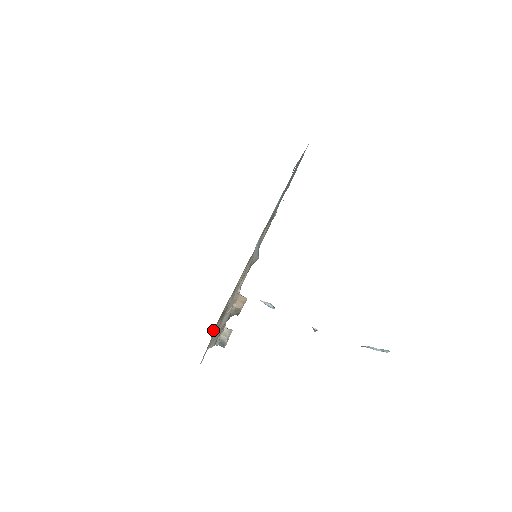
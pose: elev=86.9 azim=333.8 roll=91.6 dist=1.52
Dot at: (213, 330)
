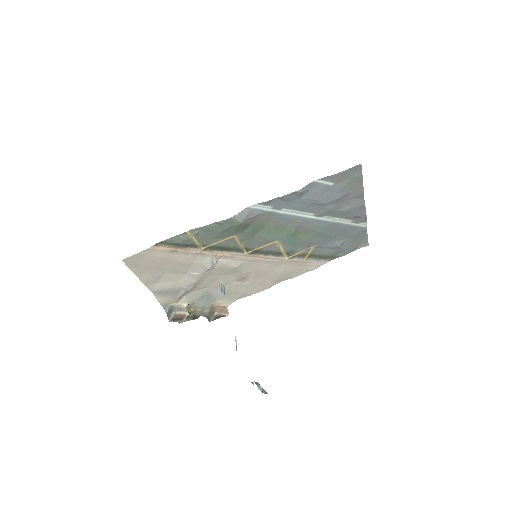
Dot at: (158, 244)
